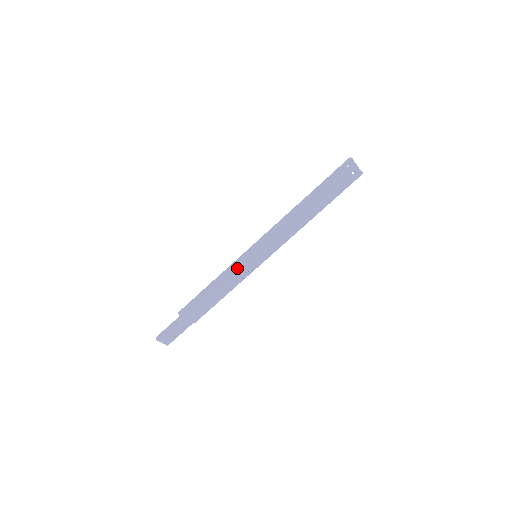
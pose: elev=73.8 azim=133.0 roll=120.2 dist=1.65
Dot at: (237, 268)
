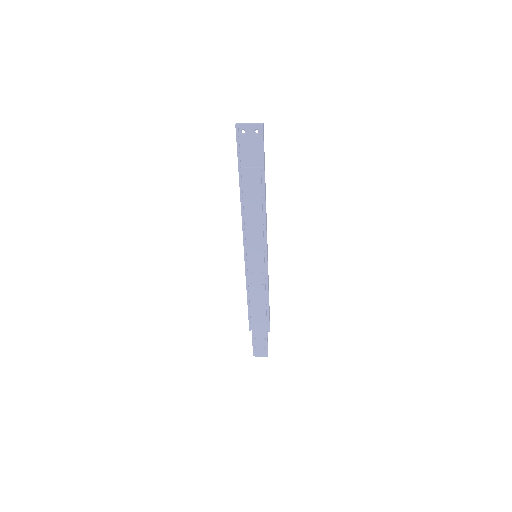
Dot at: (249, 275)
